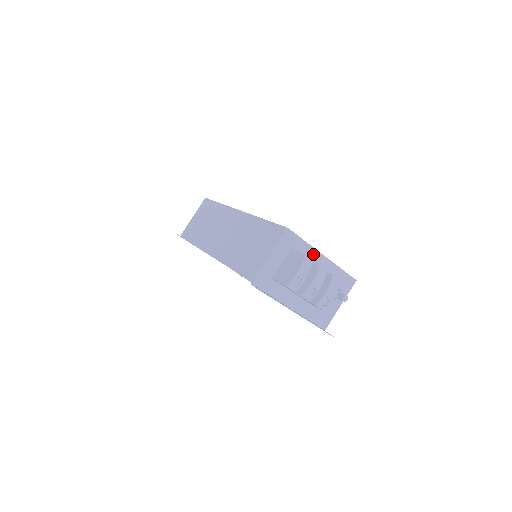
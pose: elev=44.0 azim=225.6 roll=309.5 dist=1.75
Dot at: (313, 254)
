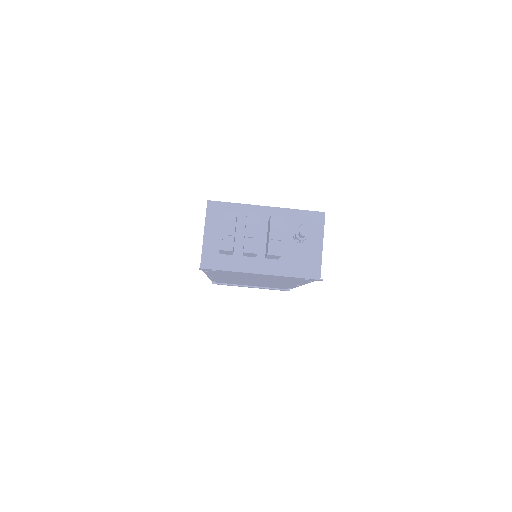
Dot at: (253, 211)
